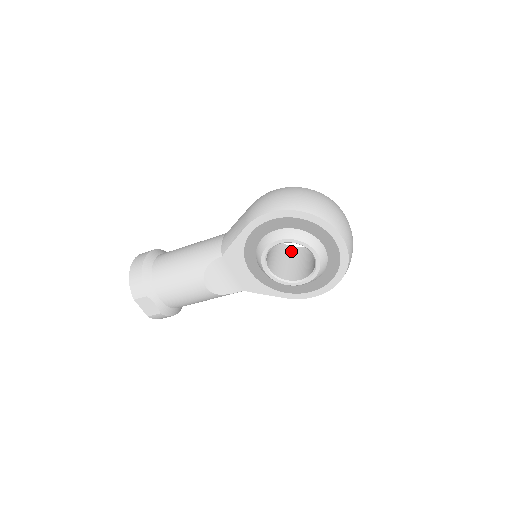
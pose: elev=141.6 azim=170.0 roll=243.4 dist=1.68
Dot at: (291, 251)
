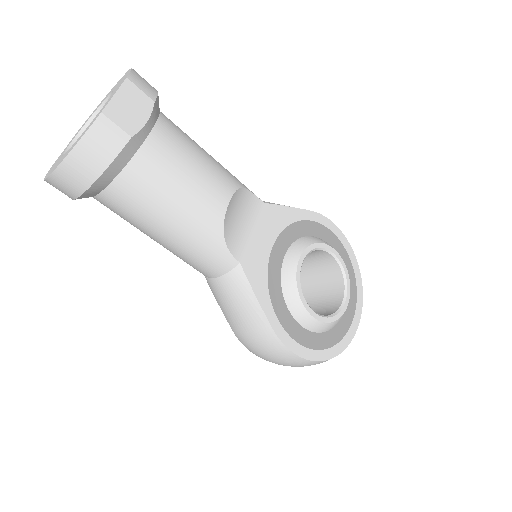
Dot at: occluded
